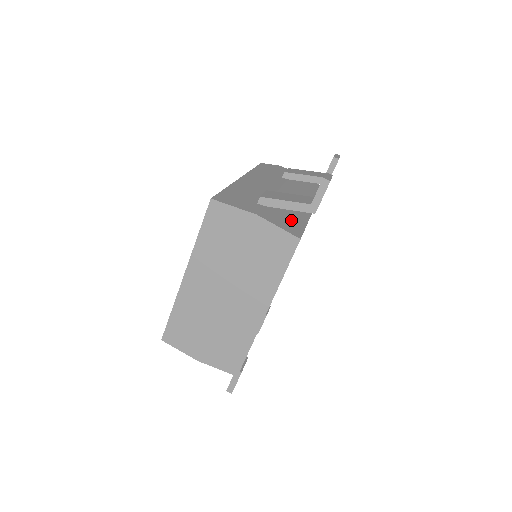
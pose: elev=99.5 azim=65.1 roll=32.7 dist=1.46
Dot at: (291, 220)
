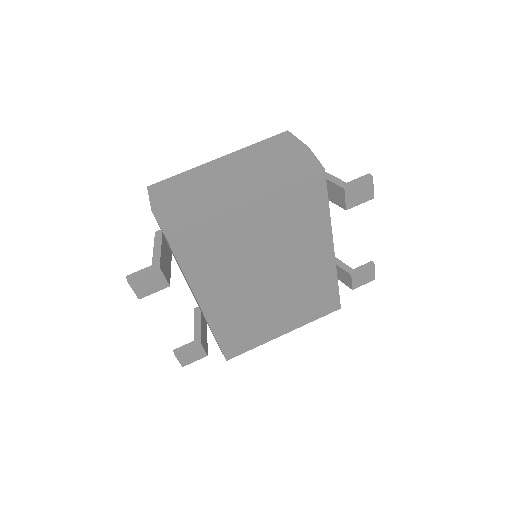
Dot at: occluded
